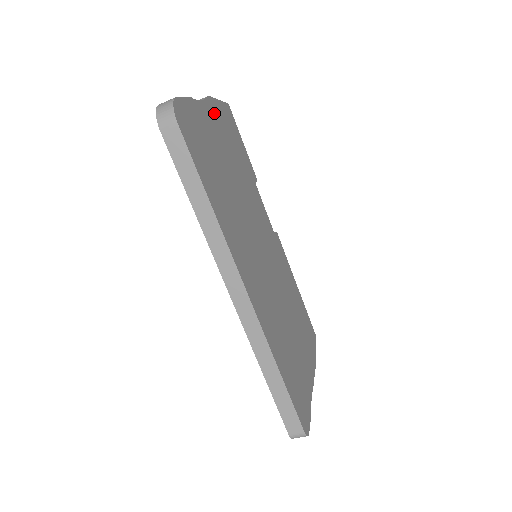
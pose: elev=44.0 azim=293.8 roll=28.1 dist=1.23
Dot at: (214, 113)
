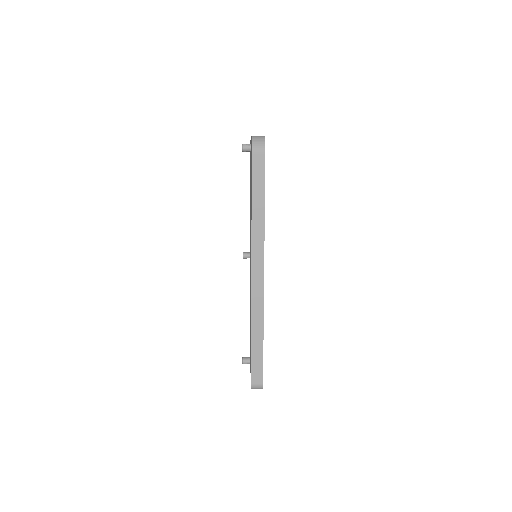
Dot at: occluded
